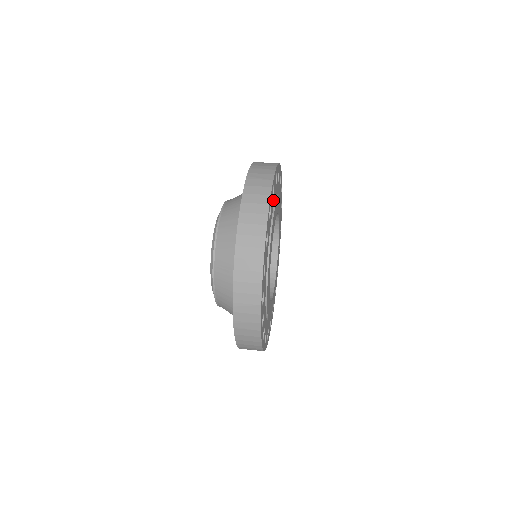
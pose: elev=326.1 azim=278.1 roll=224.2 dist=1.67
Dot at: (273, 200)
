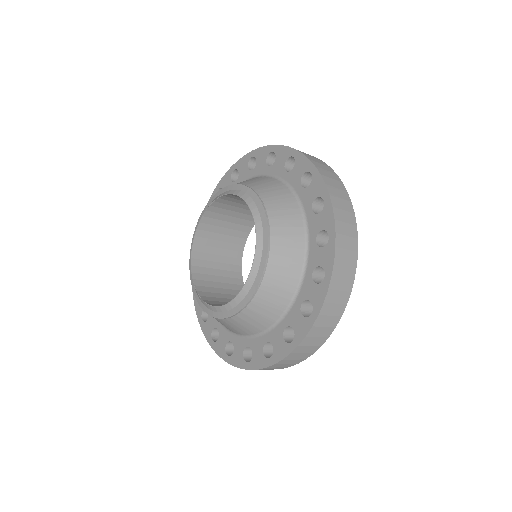
Dot at: occluded
